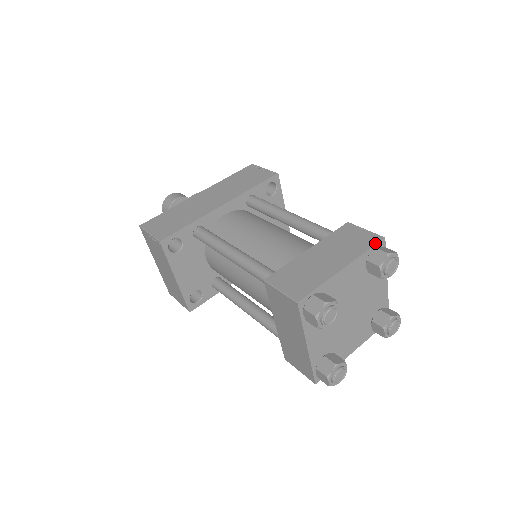
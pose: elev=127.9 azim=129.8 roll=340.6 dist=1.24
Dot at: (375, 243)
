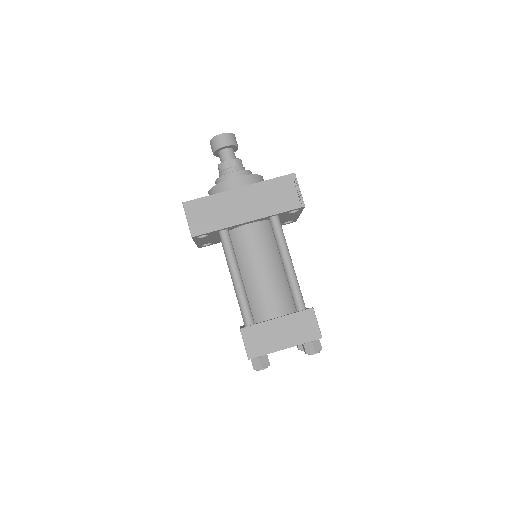
Dot at: (314, 340)
